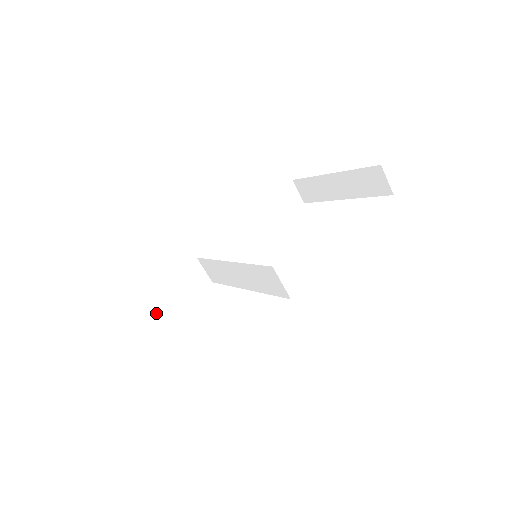
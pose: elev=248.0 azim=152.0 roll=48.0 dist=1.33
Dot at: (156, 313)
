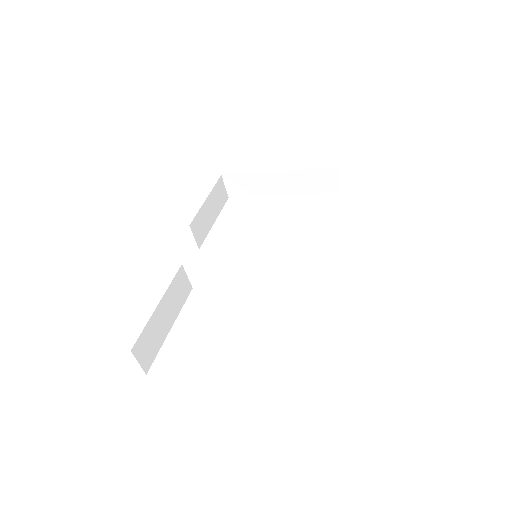
Dot at: (159, 333)
